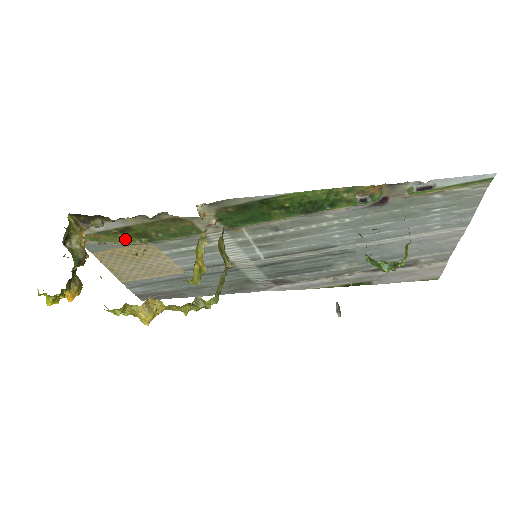
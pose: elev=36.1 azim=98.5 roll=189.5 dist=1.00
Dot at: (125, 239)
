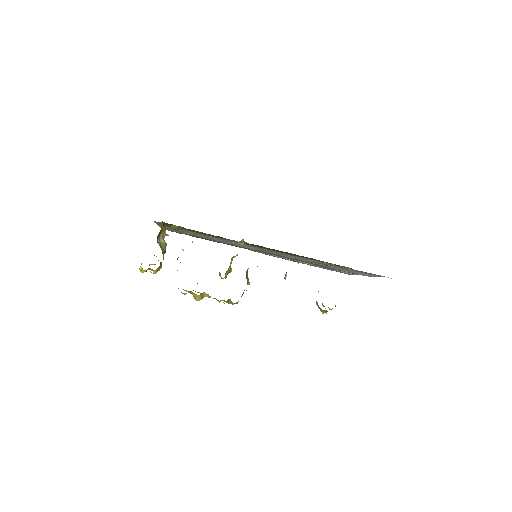
Dot at: (184, 229)
